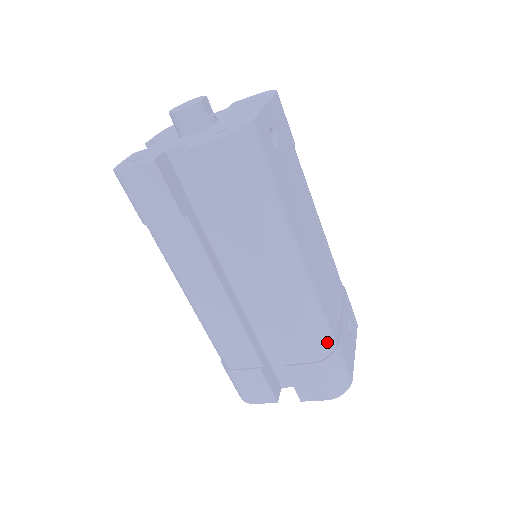
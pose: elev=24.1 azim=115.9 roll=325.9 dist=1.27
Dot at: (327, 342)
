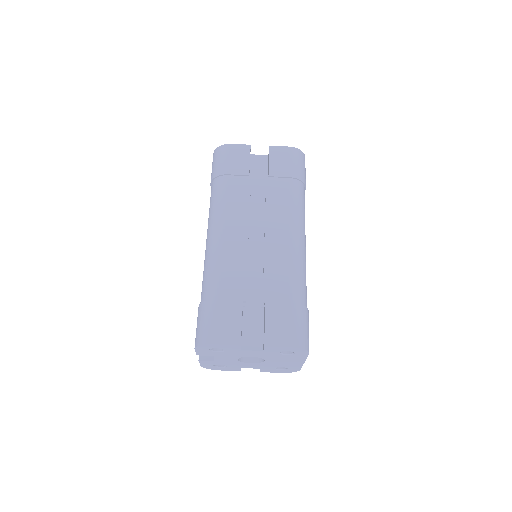
Dot at: (304, 296)
